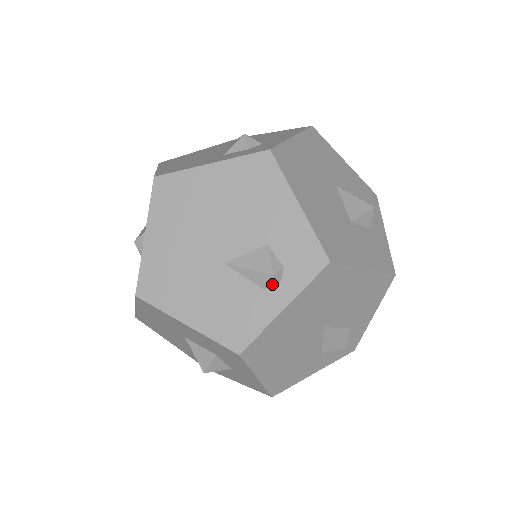
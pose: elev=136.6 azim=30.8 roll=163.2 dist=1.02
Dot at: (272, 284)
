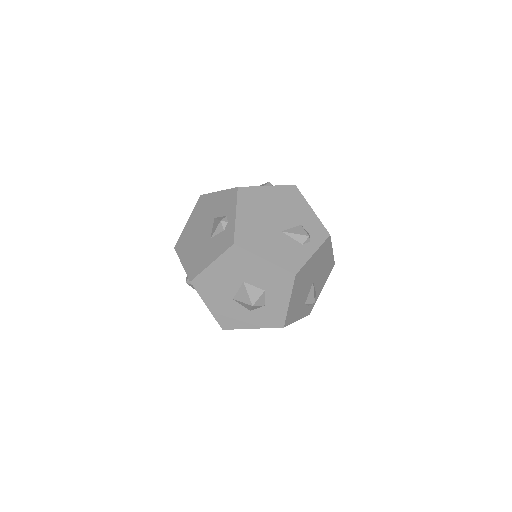
Dot at: (306, 242)
